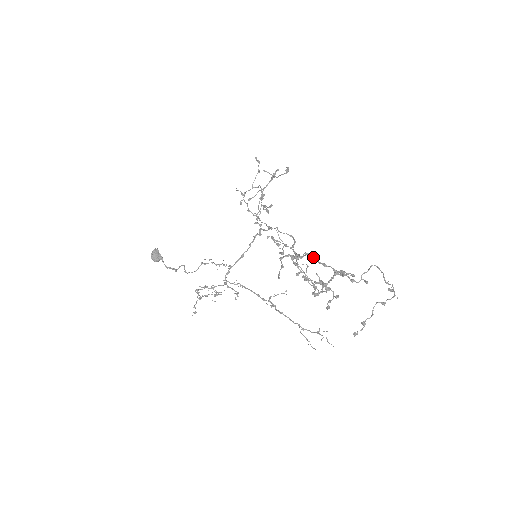
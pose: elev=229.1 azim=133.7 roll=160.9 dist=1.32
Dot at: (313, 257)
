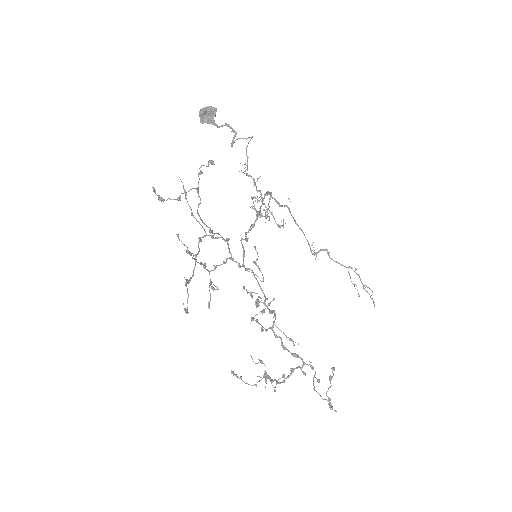
Dot at: (275, 336)
